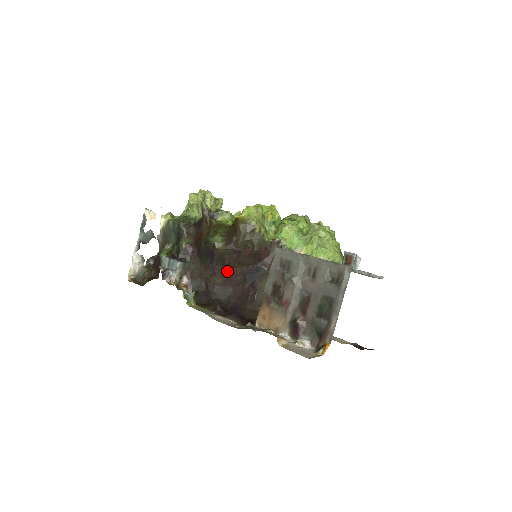
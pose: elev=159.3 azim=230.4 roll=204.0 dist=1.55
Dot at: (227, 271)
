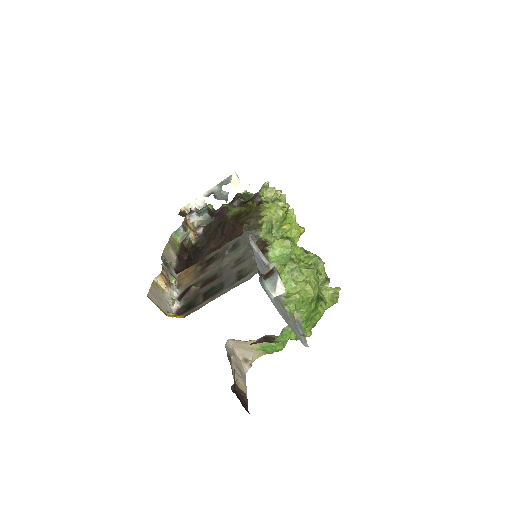
Dot at: (221, 241)
